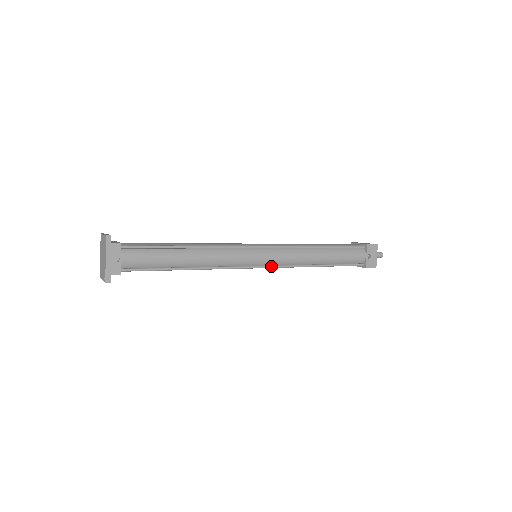
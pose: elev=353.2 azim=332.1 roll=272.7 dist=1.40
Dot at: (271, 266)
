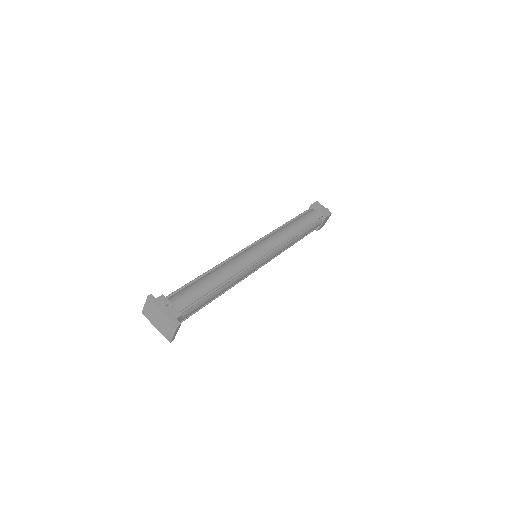
Dot at: (271, 251)
